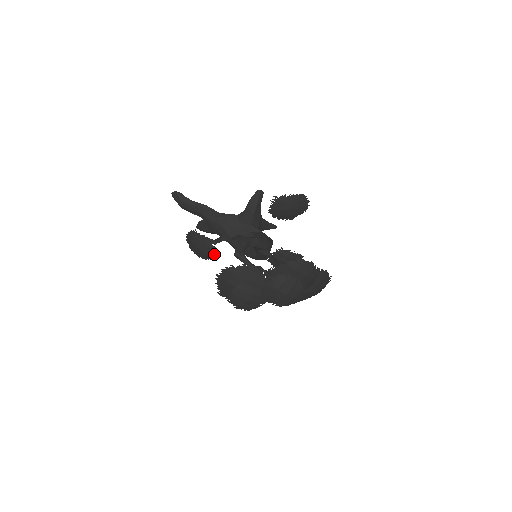
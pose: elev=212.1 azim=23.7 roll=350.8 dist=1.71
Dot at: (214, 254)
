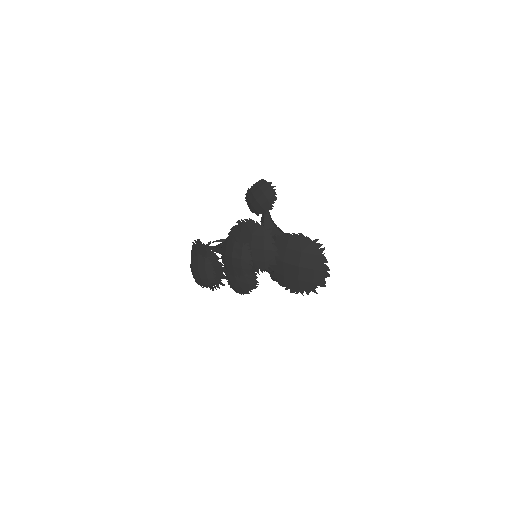
Dot at: occluded
